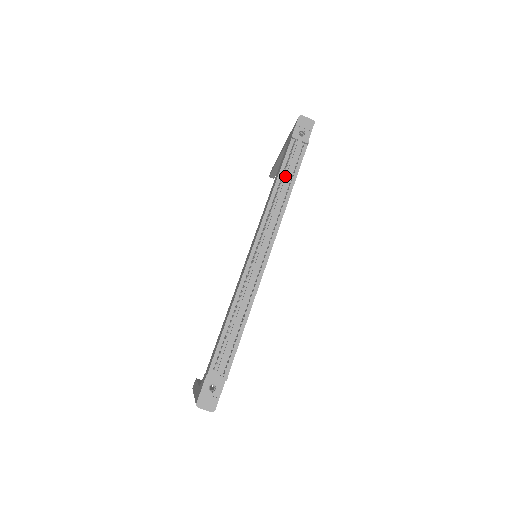
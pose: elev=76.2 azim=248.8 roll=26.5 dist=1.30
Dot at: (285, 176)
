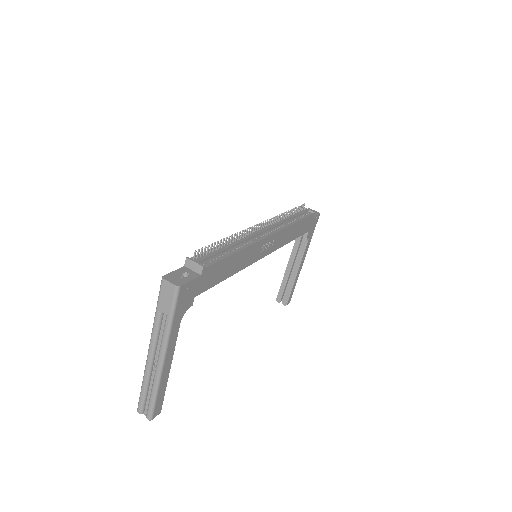
Dot at: occluded
